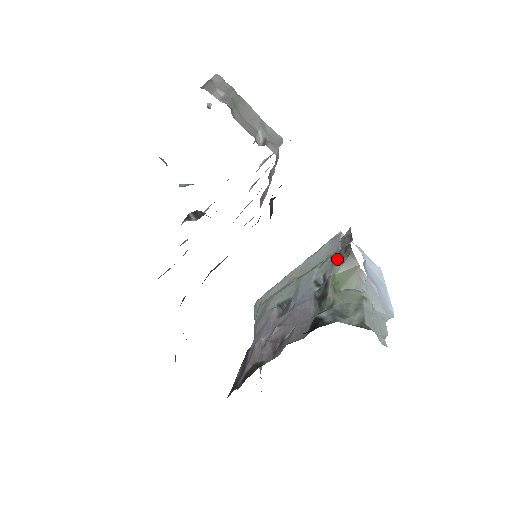
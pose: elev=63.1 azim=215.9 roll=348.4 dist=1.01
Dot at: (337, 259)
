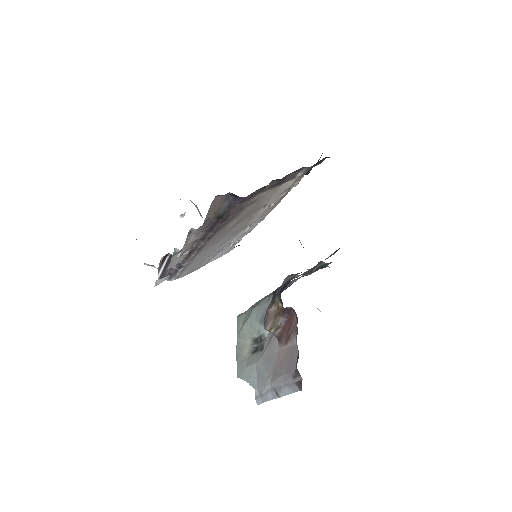
Dot at: occluded
